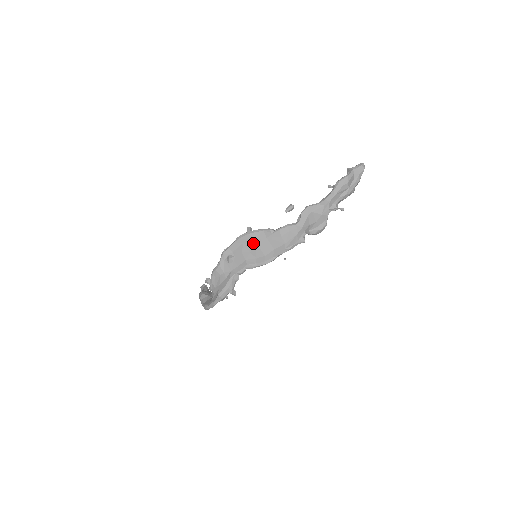
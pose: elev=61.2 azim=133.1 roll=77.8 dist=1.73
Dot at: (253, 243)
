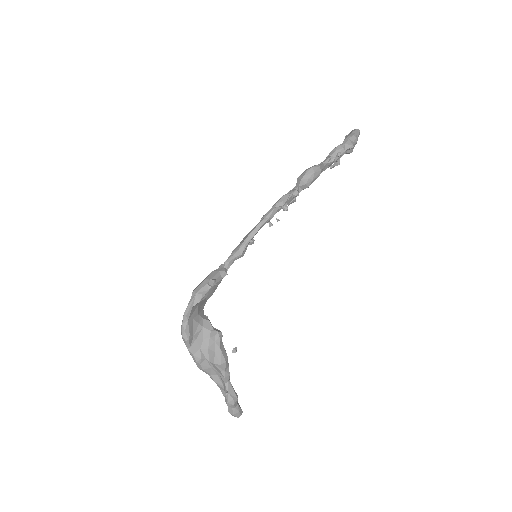
Dot at: occluded
